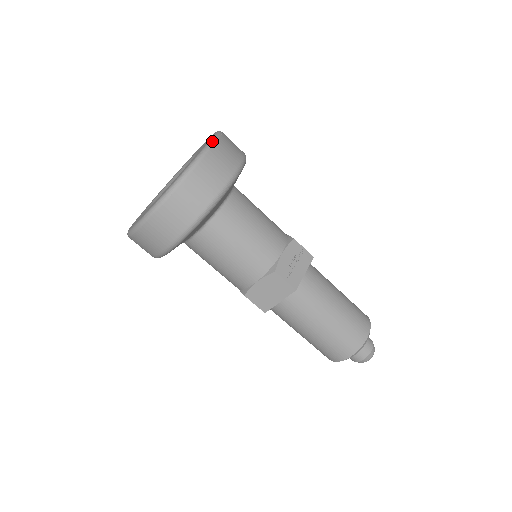
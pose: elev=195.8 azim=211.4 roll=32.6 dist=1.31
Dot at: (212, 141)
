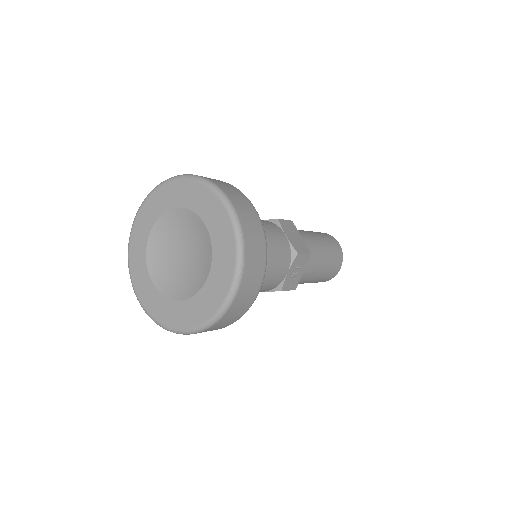
Dot at: (240, 268)
